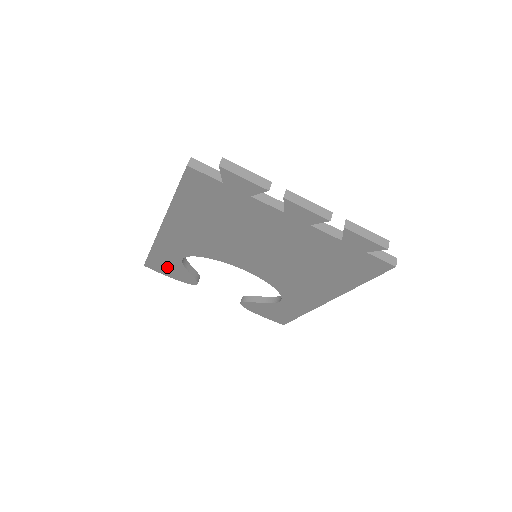
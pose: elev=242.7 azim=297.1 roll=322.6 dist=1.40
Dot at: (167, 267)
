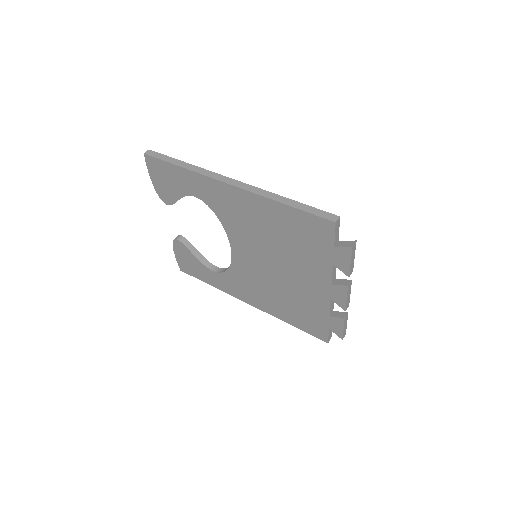
Dot at: (166, 179)
